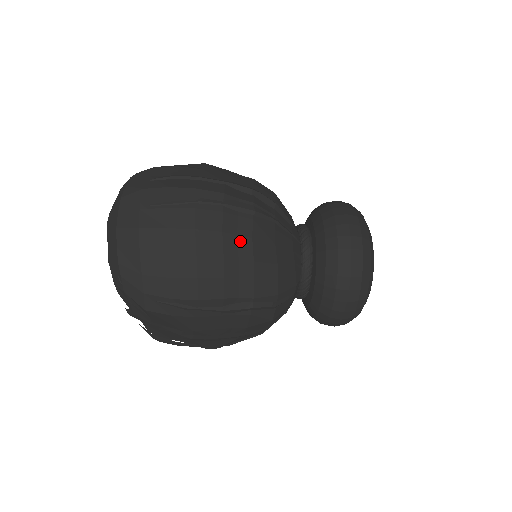
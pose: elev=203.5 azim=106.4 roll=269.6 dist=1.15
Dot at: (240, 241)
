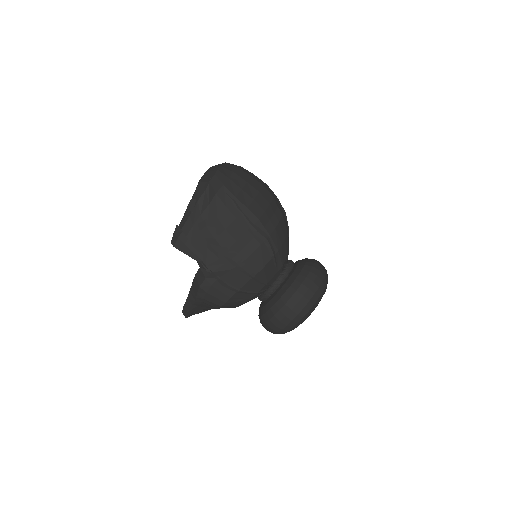
Dot at: (278, 209)
